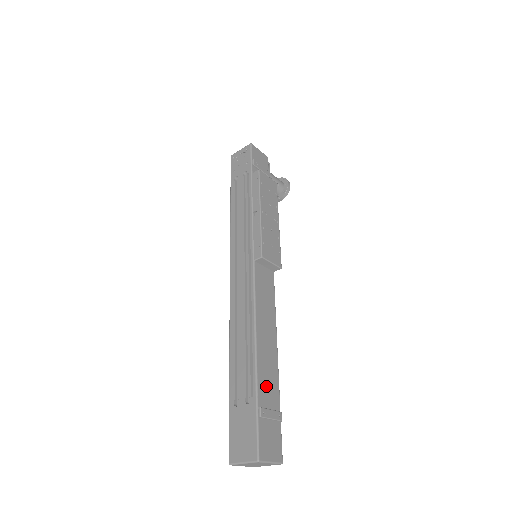
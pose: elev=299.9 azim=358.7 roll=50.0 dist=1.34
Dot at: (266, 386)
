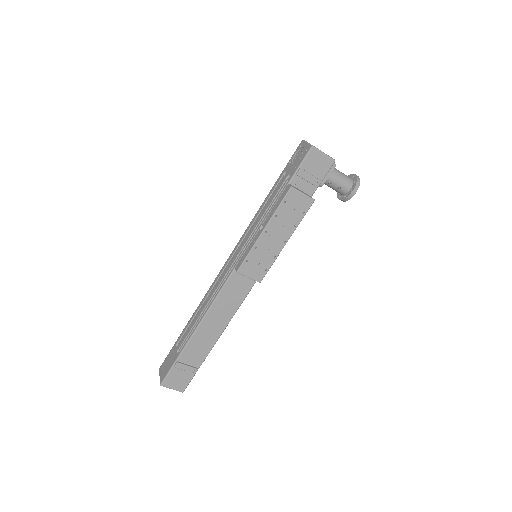
Dot at: (193, 352)
